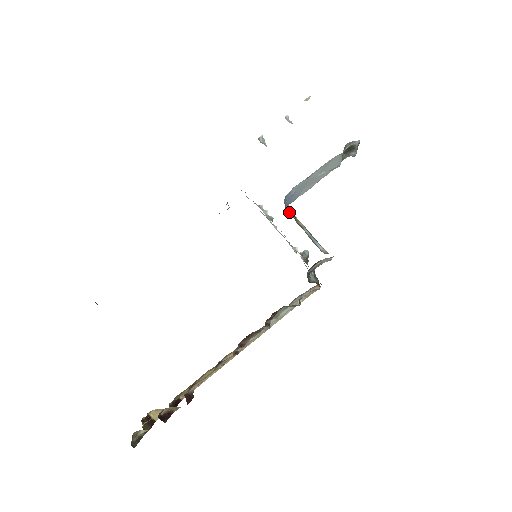
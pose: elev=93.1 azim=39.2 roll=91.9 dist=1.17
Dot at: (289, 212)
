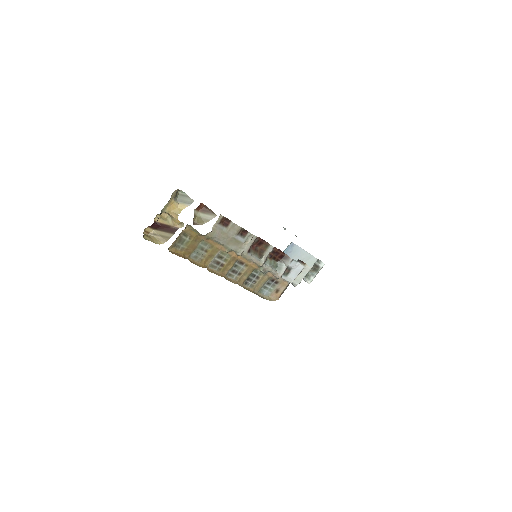
Dot at: occluded
